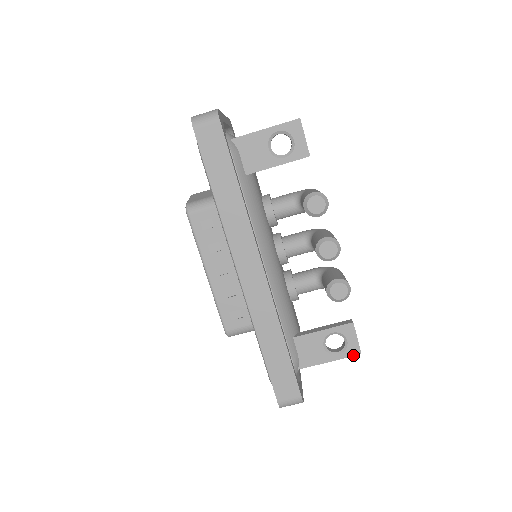
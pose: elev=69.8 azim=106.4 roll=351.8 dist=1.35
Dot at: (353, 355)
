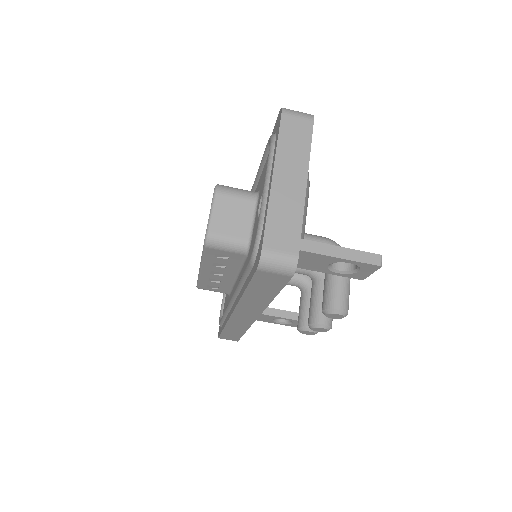
Dot at: (291, 326)
